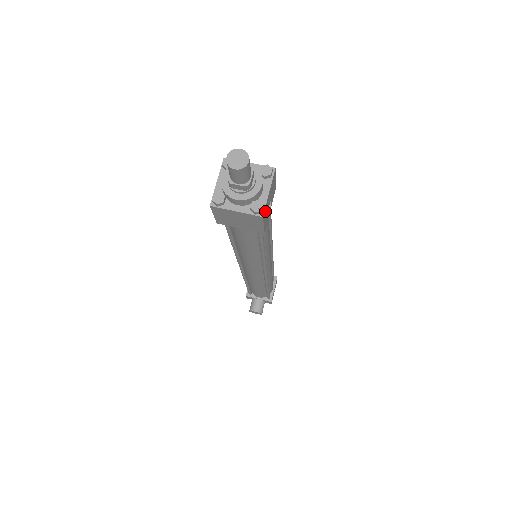
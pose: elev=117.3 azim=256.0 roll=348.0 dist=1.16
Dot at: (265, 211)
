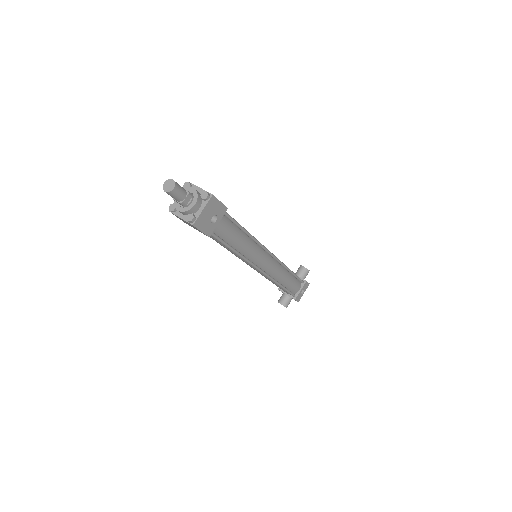
Dot at: (199, 222)
